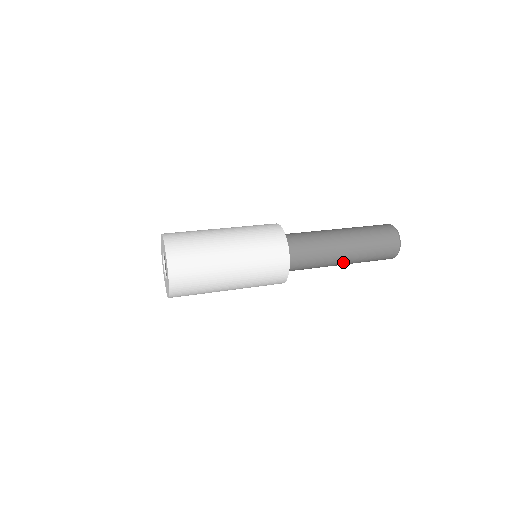
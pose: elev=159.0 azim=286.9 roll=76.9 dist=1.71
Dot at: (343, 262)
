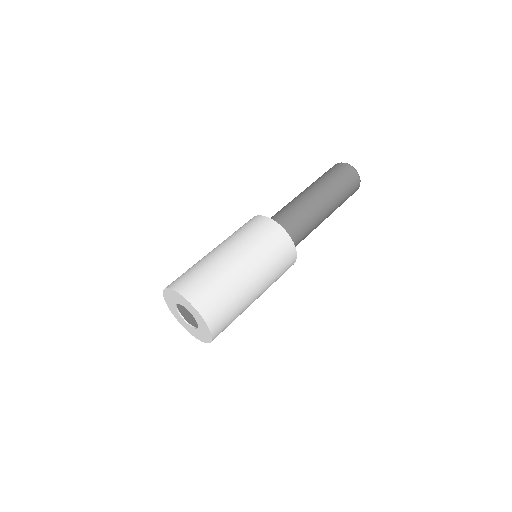
Dot at: occluded
